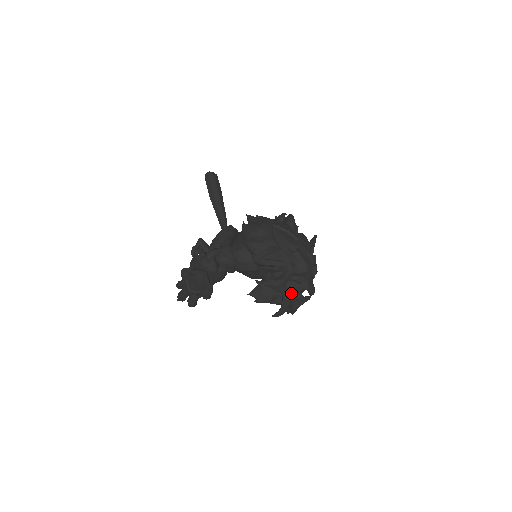
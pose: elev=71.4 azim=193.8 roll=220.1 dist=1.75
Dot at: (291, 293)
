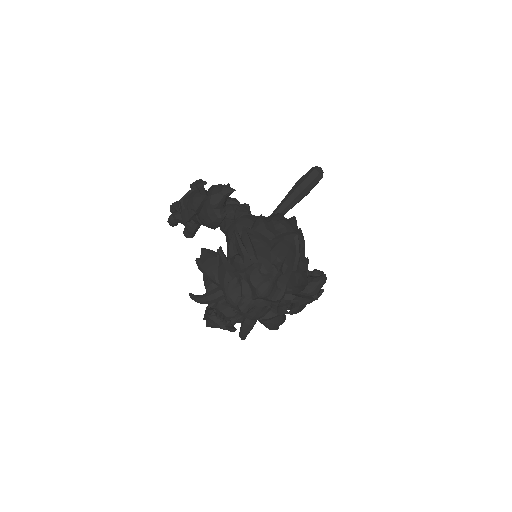
Dot at: (225, 292)
